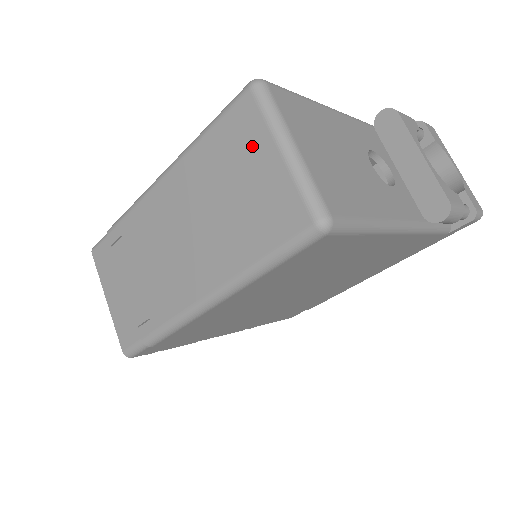
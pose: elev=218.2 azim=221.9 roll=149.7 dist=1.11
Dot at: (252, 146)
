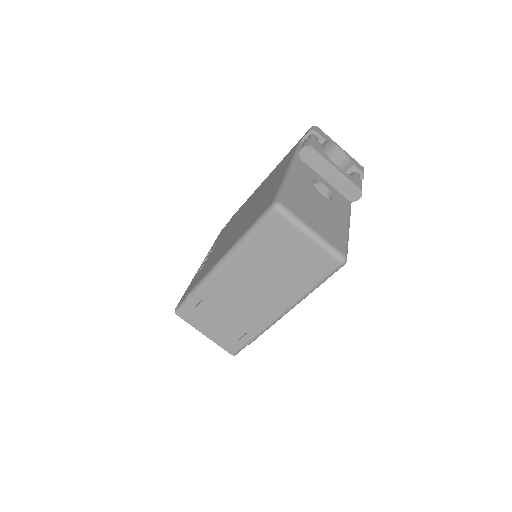
Dot at: (289, 238)
